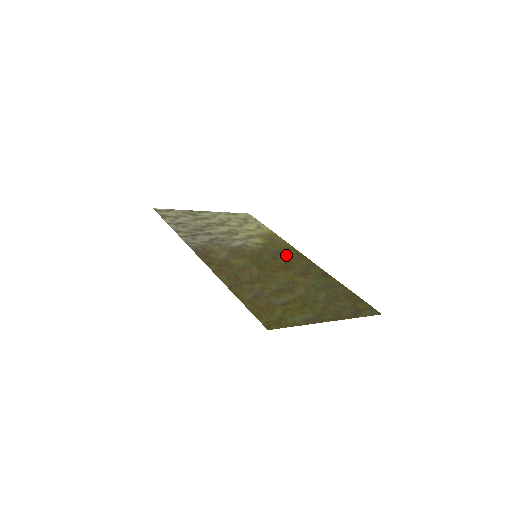
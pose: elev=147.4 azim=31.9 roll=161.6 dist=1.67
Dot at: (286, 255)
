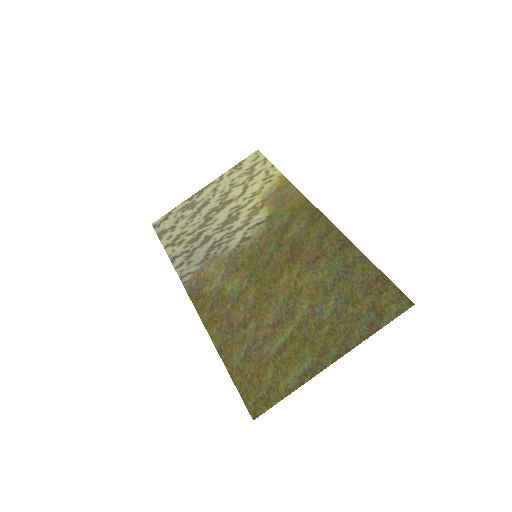
Dot at: (294, 228)
